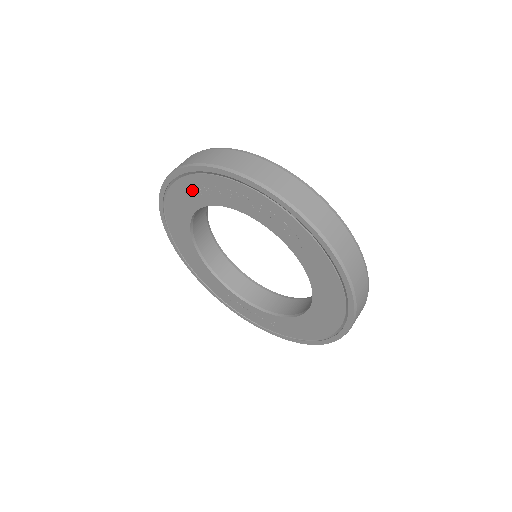
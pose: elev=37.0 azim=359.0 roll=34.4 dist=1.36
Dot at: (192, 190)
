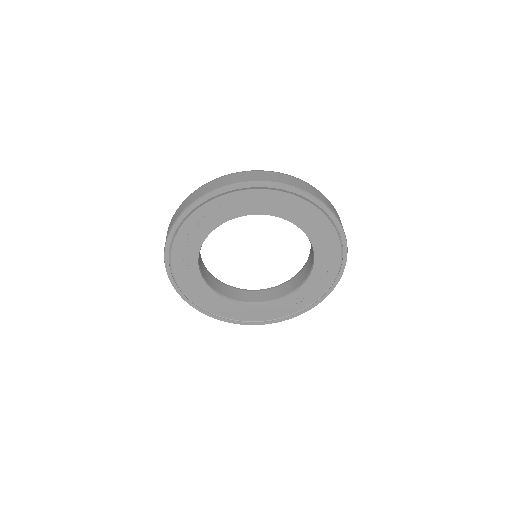
Dot at: (185, 274)
